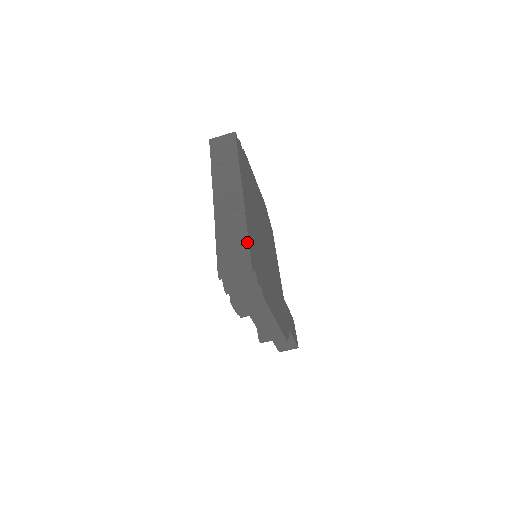
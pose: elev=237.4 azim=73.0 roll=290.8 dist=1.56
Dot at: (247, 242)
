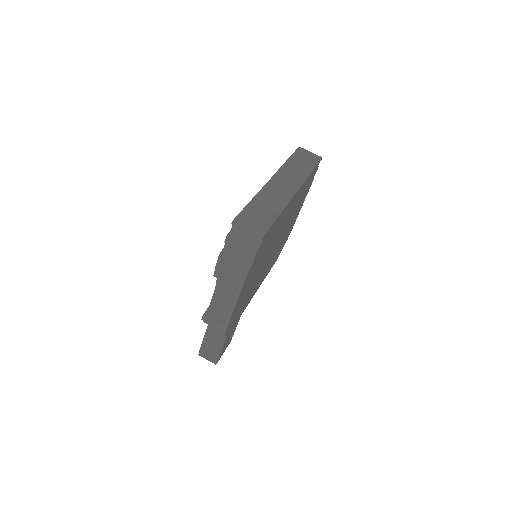
Dot at: (274, 219)
